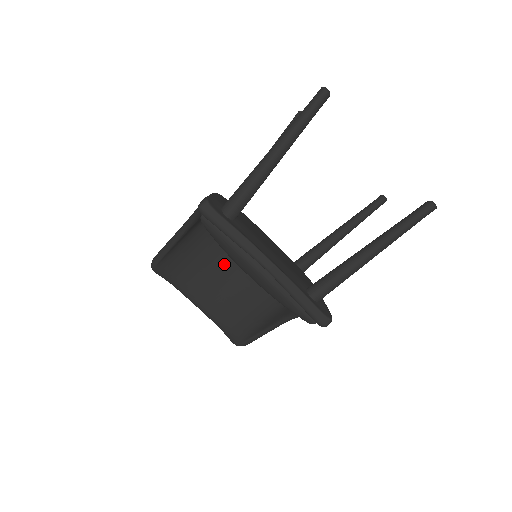
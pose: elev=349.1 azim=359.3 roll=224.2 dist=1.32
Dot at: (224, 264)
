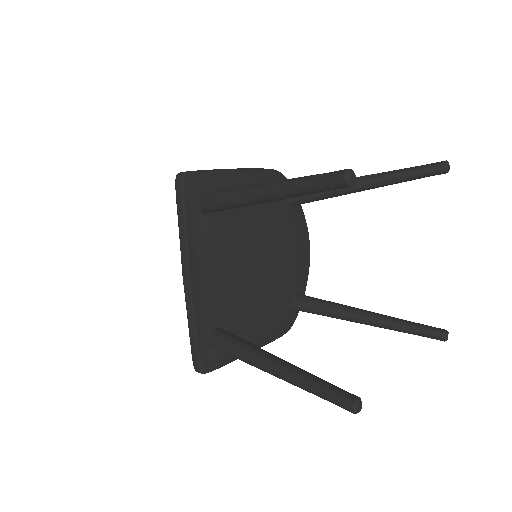
Dot at: occluded
